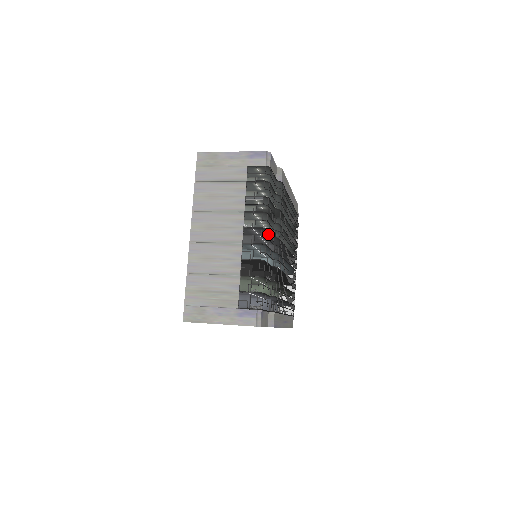
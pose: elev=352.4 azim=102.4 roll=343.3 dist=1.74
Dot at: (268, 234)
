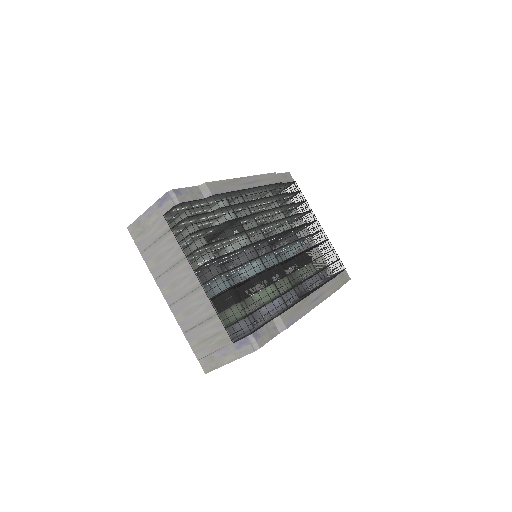
Dot at: (219, 261)
